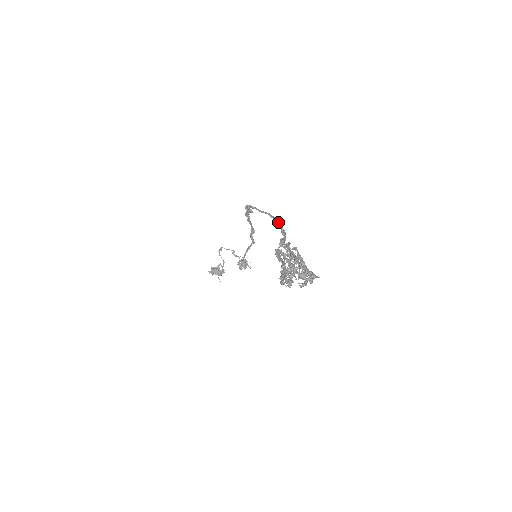
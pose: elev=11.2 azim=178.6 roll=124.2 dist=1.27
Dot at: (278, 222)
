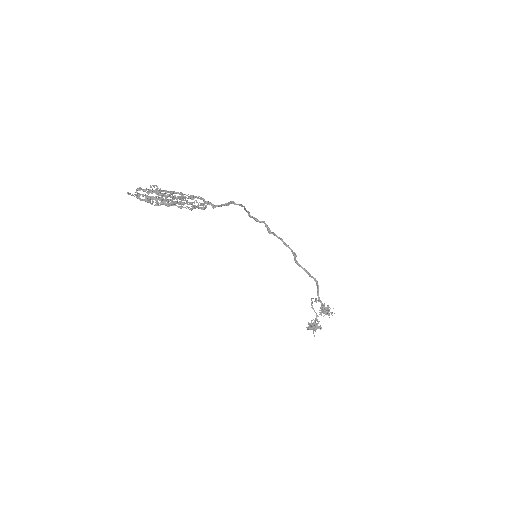
Dot at: (230, 201)
